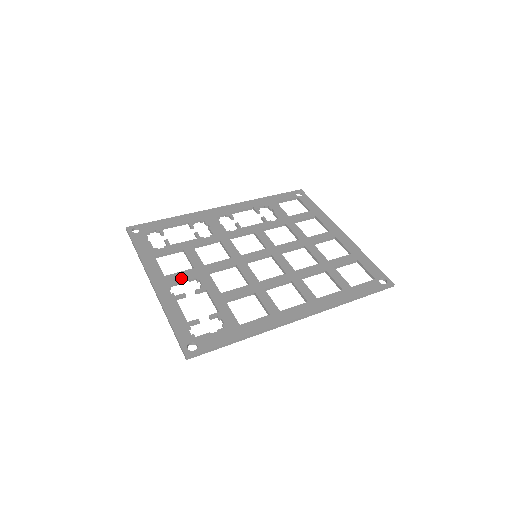
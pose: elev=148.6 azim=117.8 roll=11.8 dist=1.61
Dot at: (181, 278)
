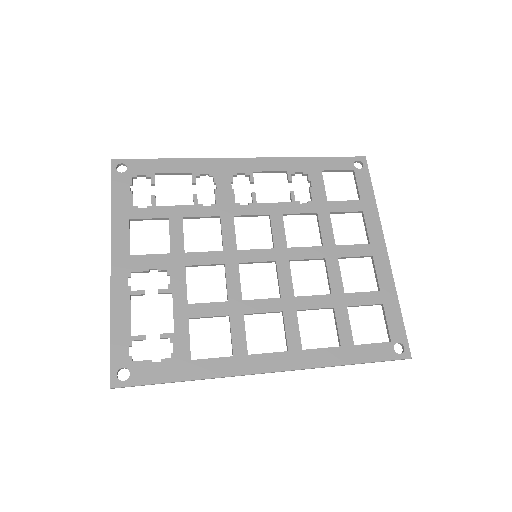
Dot at: (149, 265)
